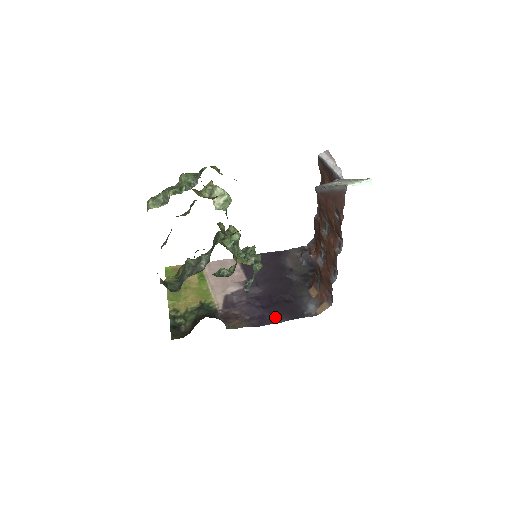
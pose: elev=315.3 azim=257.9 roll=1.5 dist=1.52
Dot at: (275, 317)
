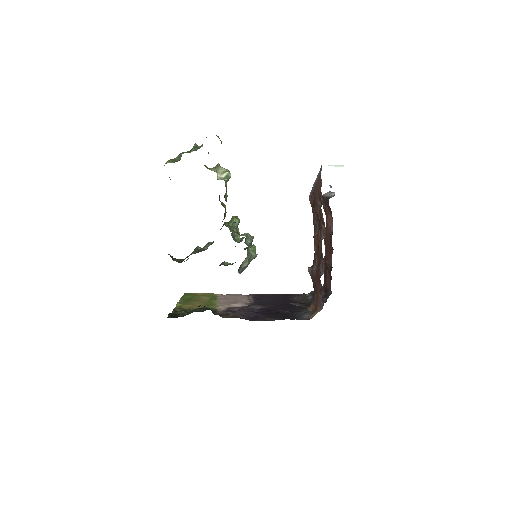
Dot at: (268, 318)
